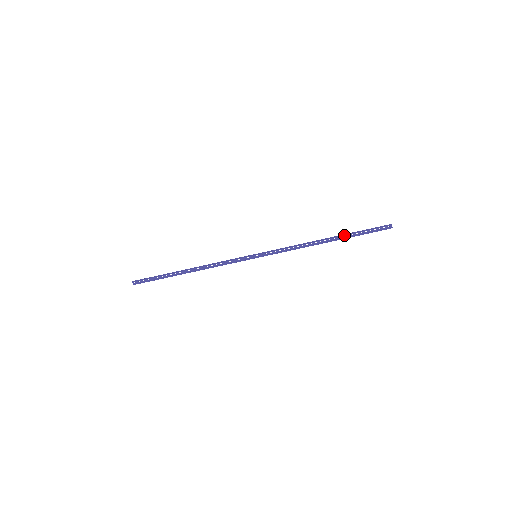
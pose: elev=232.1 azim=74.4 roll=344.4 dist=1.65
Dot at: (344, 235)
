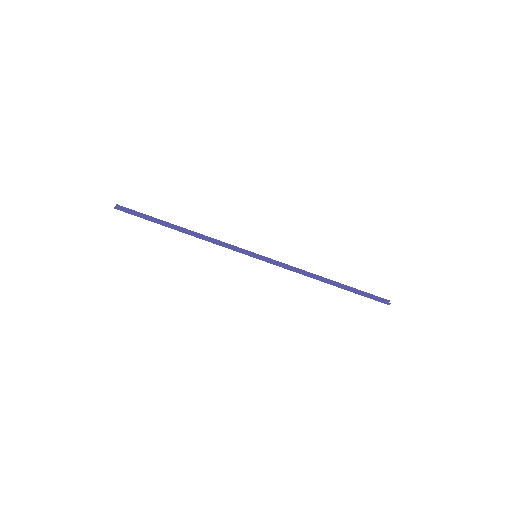
Dot at: (346, 285)
